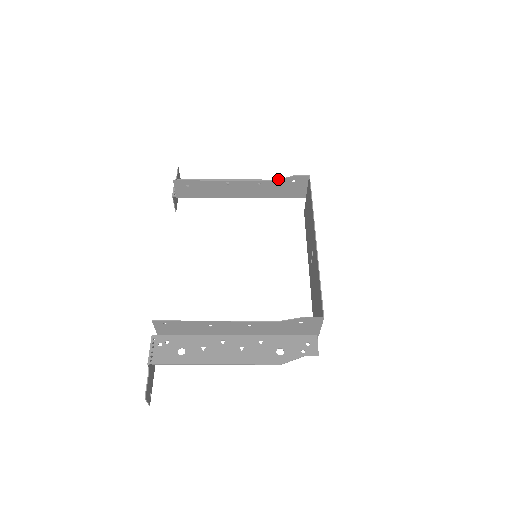
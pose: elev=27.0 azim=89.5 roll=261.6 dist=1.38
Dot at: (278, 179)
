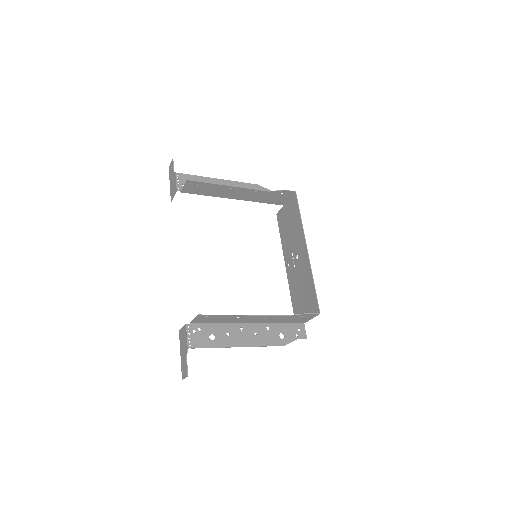
Dot at: occluded
